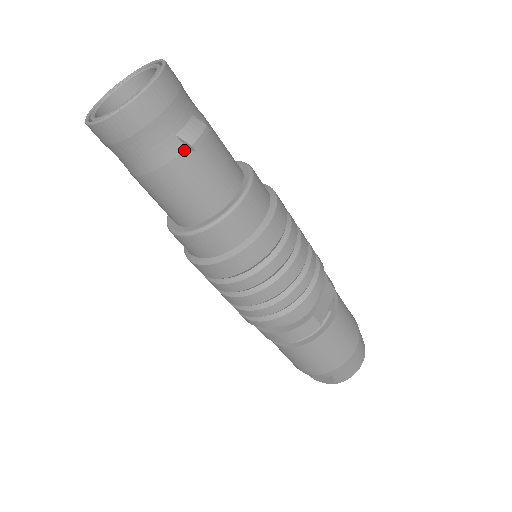
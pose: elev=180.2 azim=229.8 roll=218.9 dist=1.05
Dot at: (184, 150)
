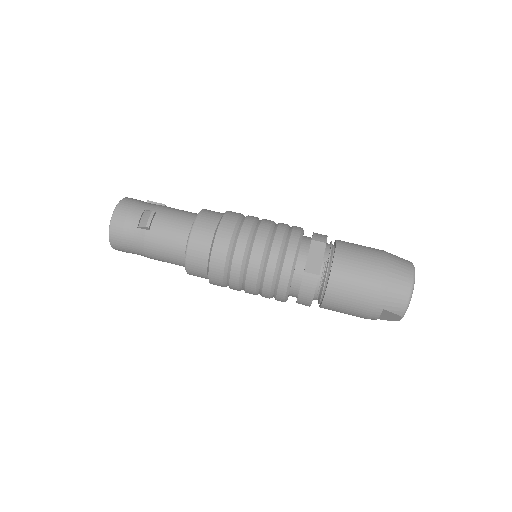
Dot at: (146, 231)
